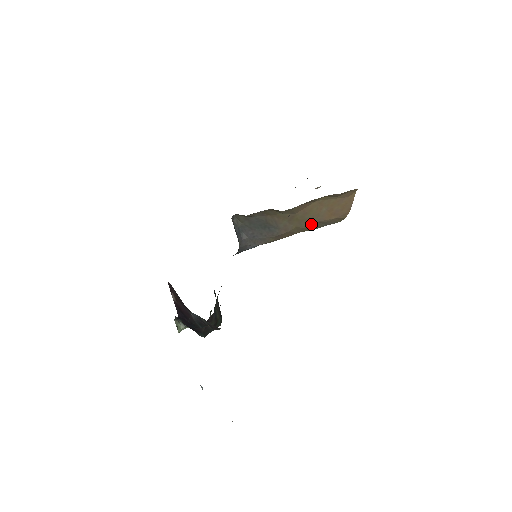
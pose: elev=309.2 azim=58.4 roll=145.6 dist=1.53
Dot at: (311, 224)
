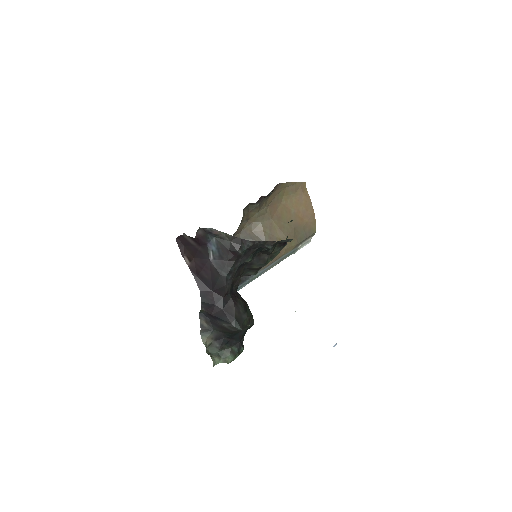
Dot at: (291, 231)
